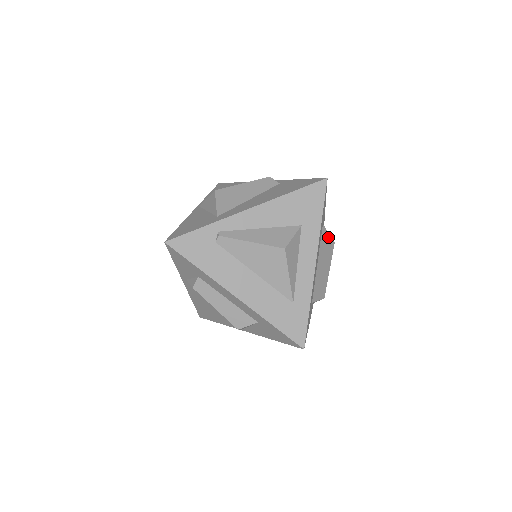
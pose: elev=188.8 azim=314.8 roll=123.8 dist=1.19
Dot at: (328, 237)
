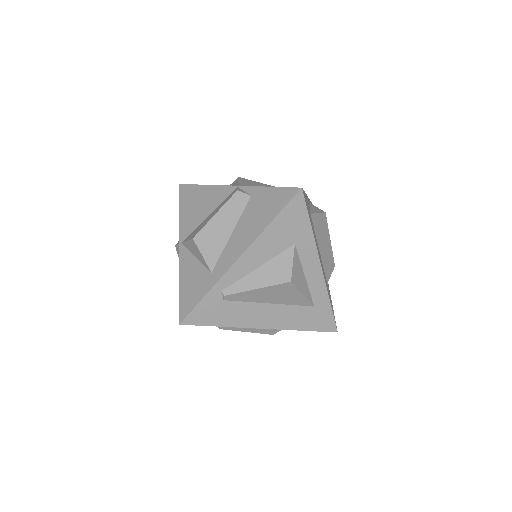
Dot at: (319, 216)
